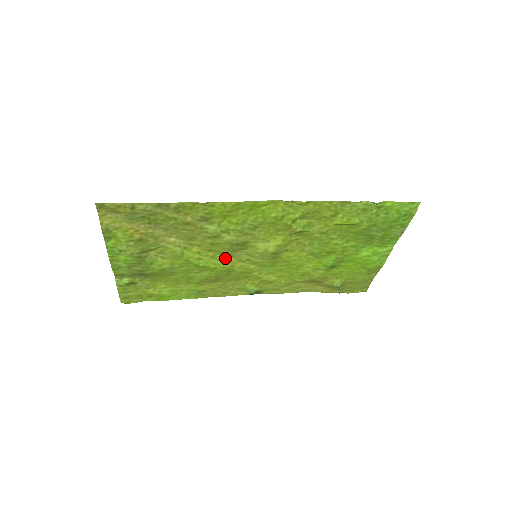
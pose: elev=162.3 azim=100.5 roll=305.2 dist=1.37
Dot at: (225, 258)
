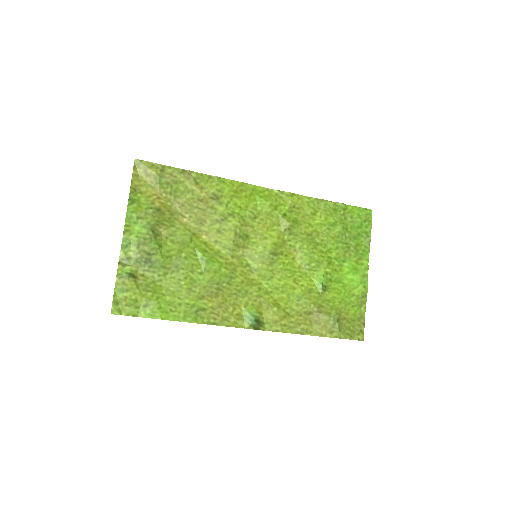
Dot at: (228, 257)
